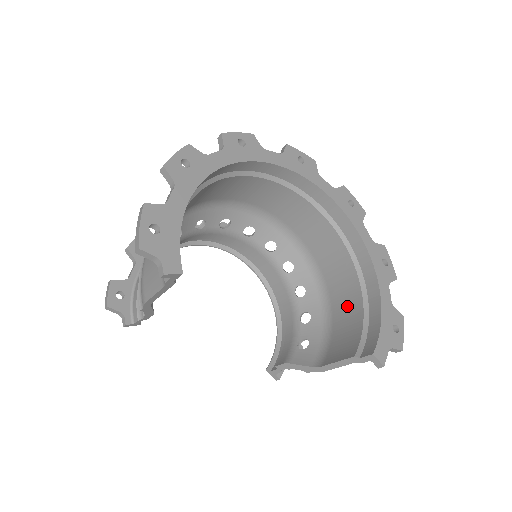
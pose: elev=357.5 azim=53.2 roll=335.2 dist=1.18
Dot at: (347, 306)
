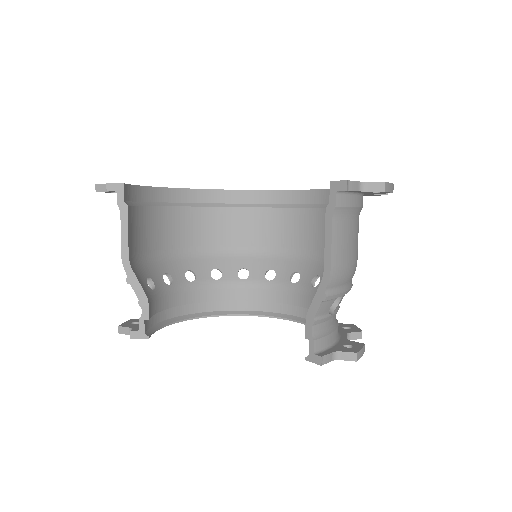
Dot at: occluded
